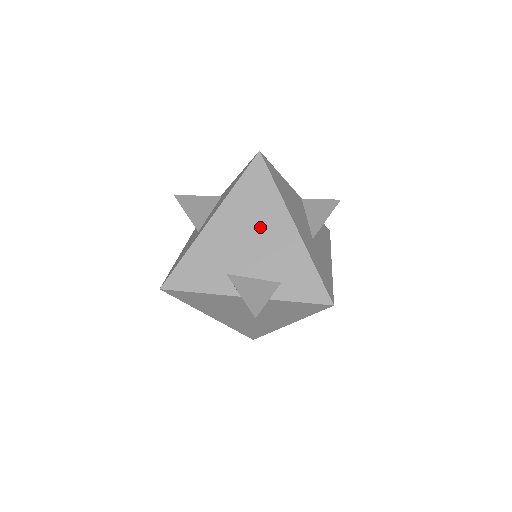
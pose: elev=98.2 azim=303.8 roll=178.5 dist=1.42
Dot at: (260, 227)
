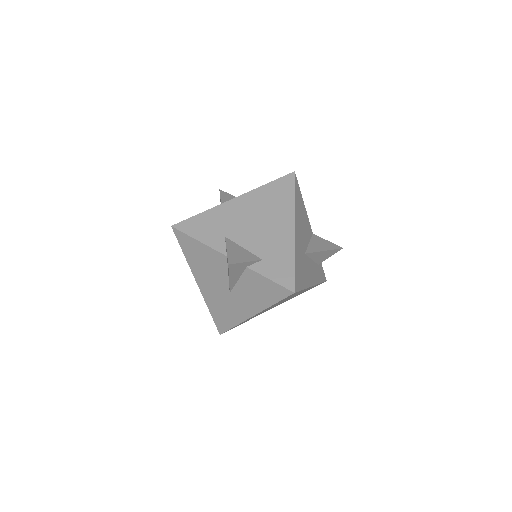
Dot at: (268, 217)
